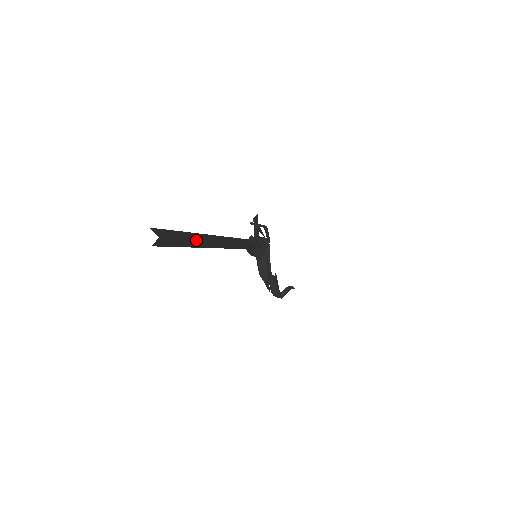
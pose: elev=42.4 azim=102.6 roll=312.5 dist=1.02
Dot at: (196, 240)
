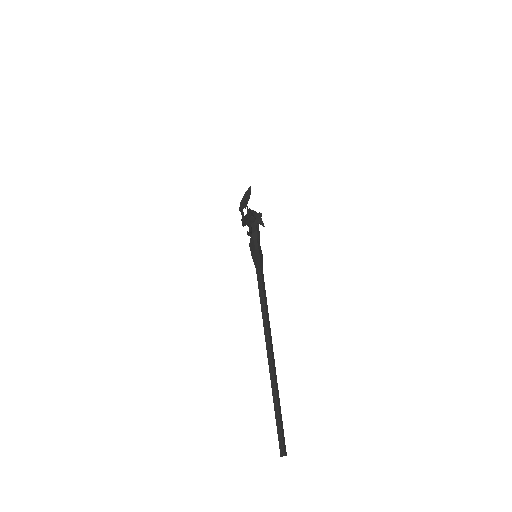
Dot at: occluded
